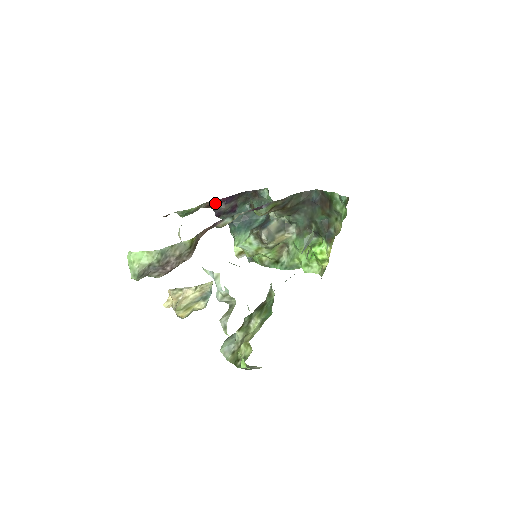
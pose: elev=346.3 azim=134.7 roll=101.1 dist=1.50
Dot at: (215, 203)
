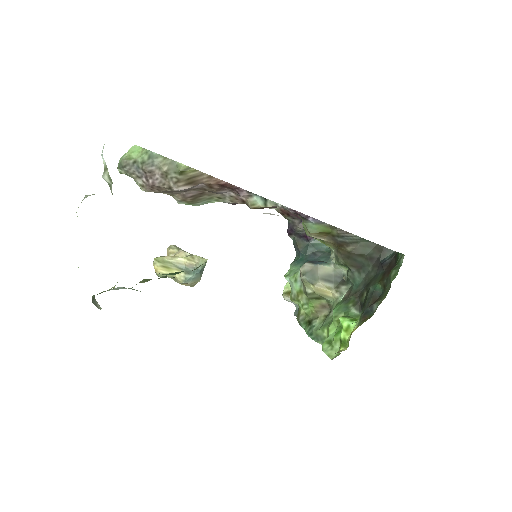
Dot at: (291, 213)
